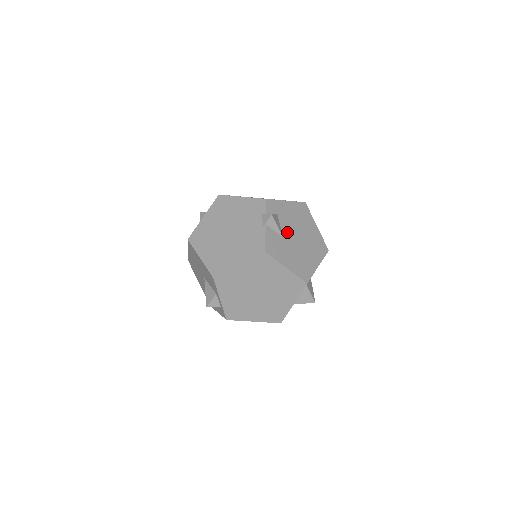
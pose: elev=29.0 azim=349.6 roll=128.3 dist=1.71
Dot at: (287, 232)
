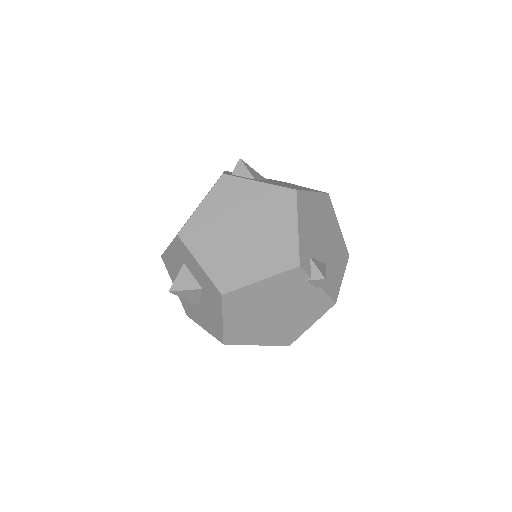
Dot at: (321, 253)
